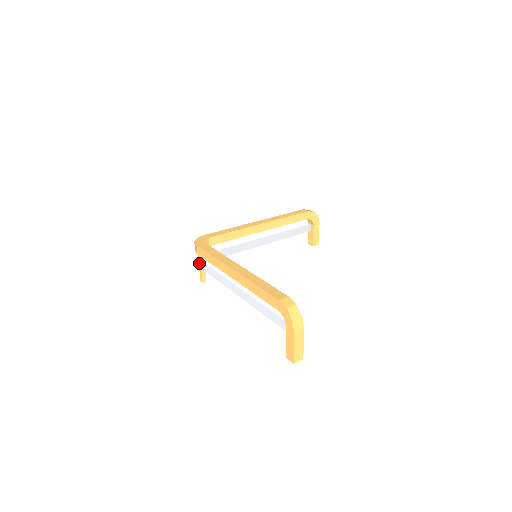
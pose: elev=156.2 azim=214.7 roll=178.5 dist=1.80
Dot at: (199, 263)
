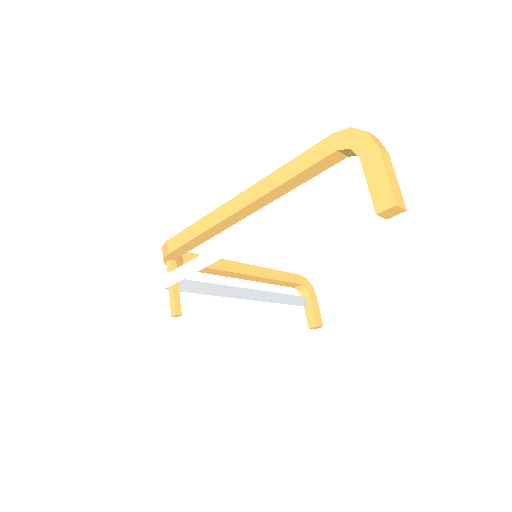
Dot at: (170, 278)
